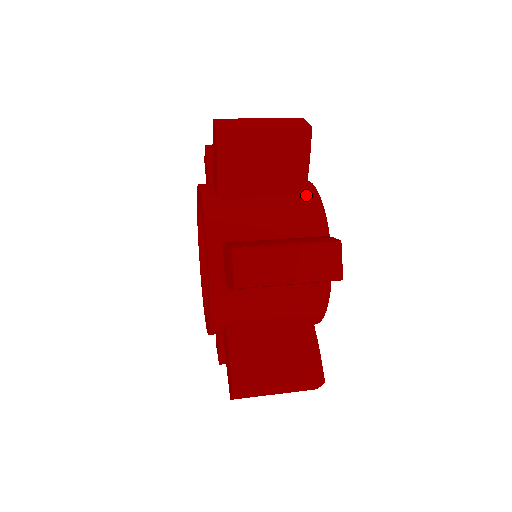
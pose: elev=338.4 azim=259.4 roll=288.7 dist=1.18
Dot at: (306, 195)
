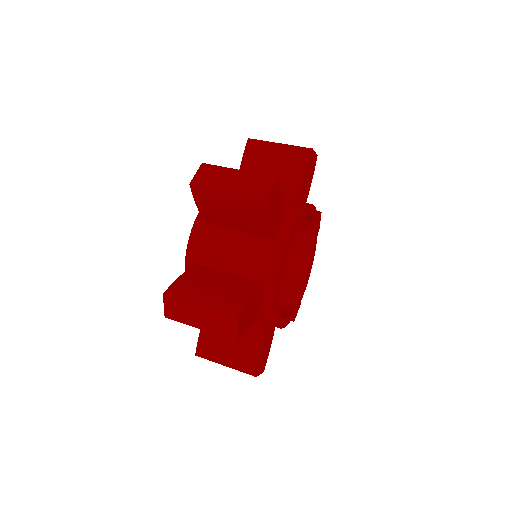
Dot at: (275, 240)
